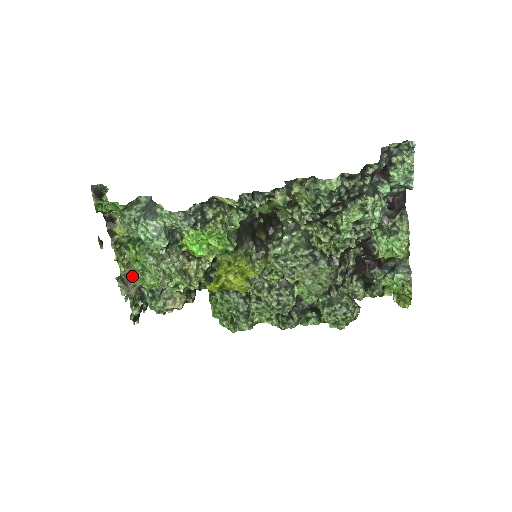
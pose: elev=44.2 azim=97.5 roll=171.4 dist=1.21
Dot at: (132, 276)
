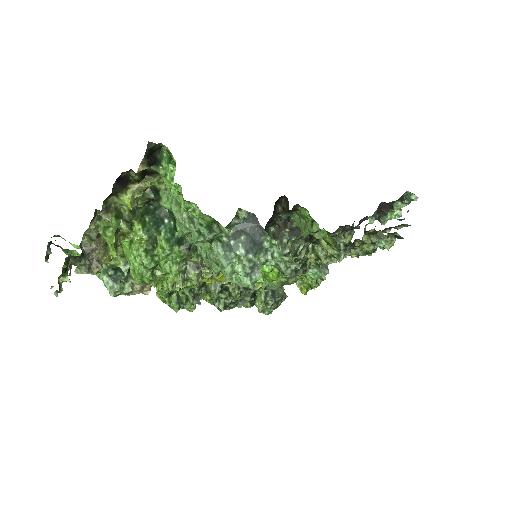
Dot at: (99, 248)
